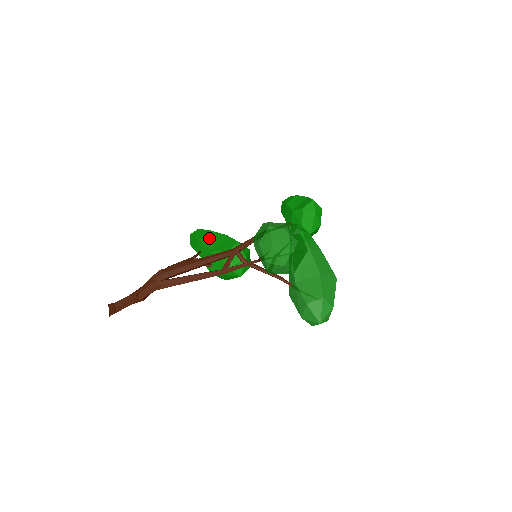
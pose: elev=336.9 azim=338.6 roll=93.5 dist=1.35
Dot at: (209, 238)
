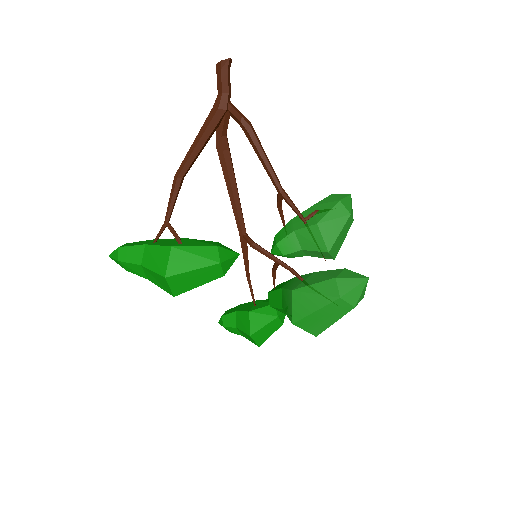
Dot at: occluded
